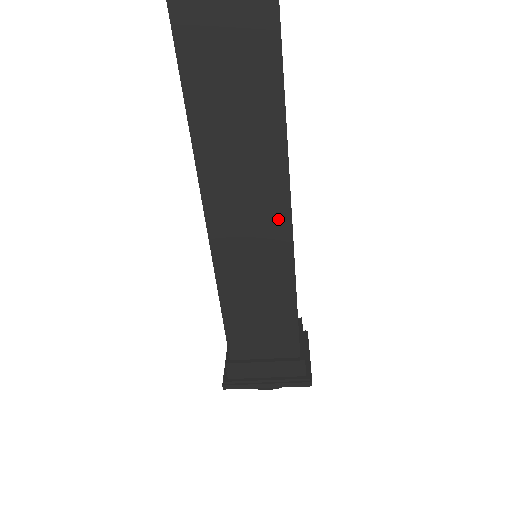
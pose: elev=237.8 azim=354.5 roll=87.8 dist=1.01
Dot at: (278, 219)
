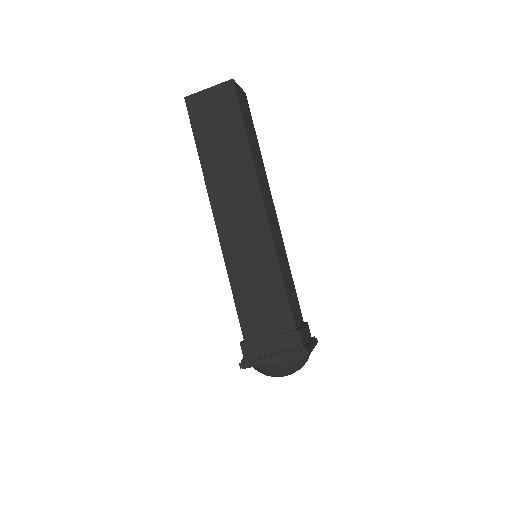
Dot at: (258, 212)
